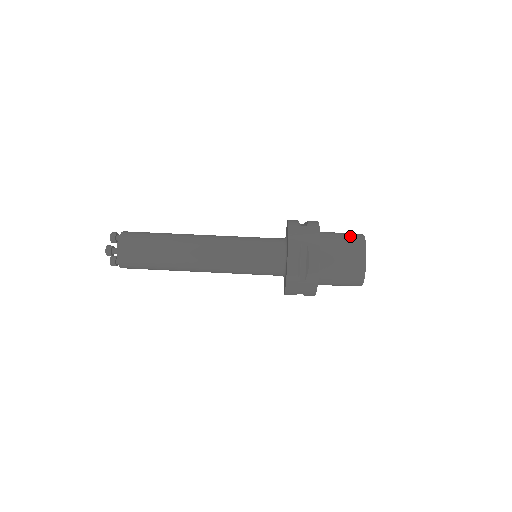
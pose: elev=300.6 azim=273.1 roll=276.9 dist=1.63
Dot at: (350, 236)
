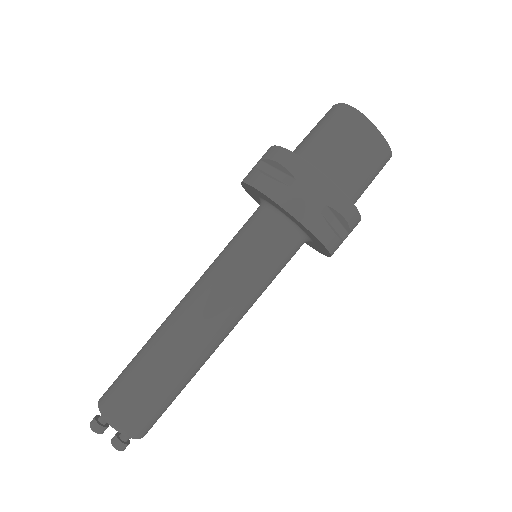
Dot at: (341, 128)
